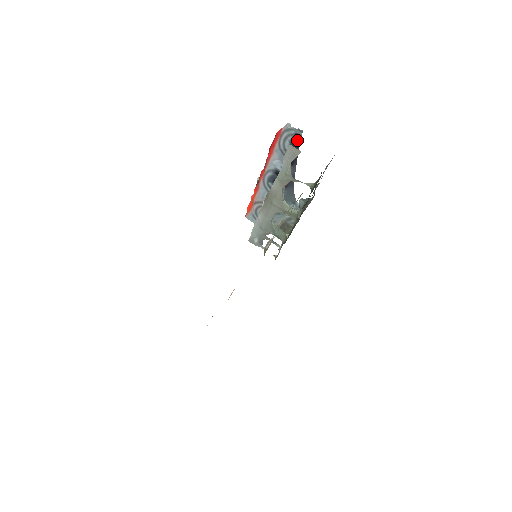
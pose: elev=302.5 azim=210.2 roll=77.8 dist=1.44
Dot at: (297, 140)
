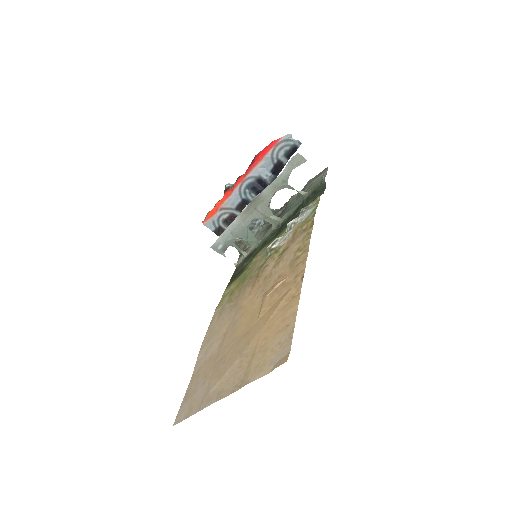
Dot at: (292, 151)
